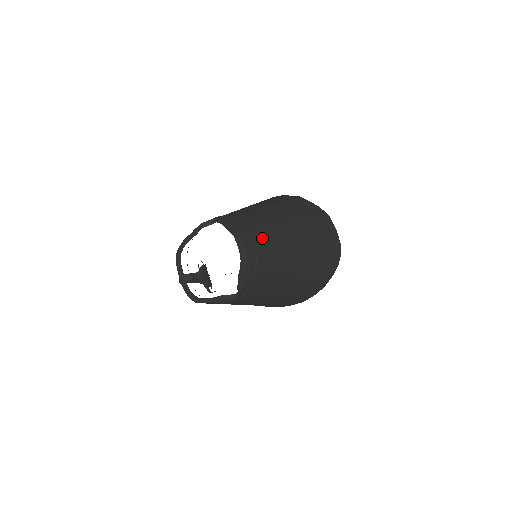
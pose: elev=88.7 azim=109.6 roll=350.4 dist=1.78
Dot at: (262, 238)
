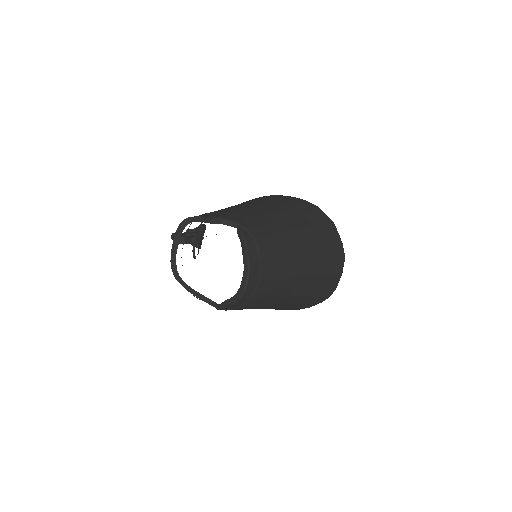
Dot at: (269, 278)
